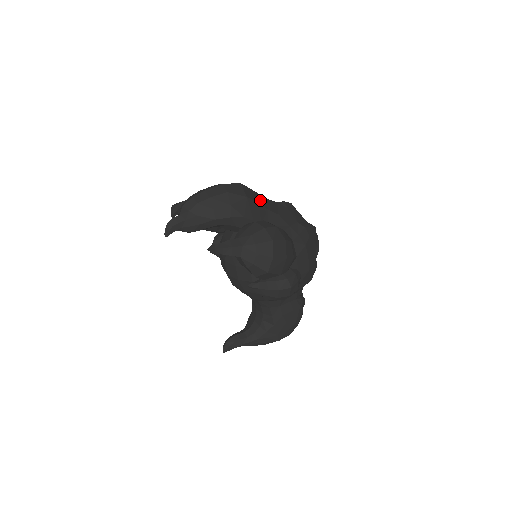
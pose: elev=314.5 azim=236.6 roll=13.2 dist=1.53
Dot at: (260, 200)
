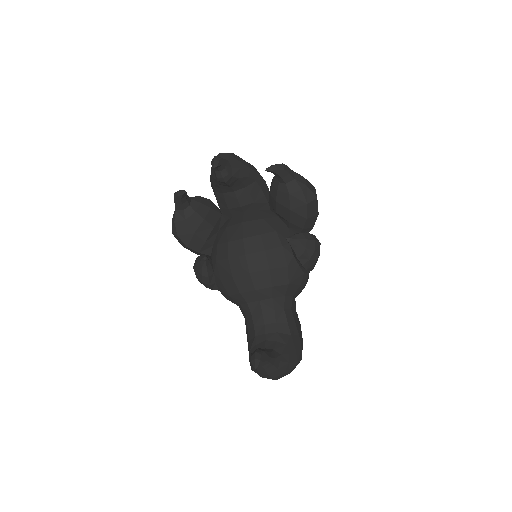
Dot at: occluded
